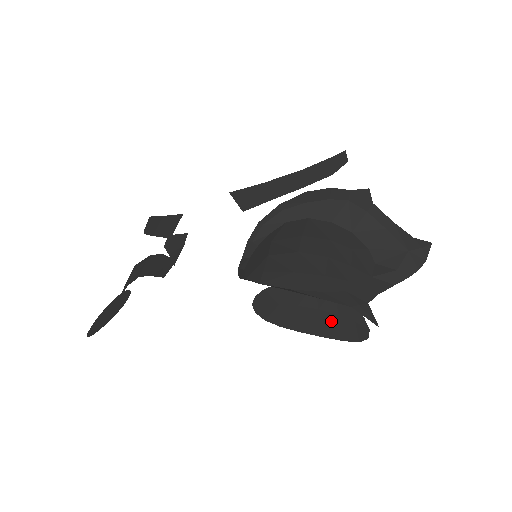
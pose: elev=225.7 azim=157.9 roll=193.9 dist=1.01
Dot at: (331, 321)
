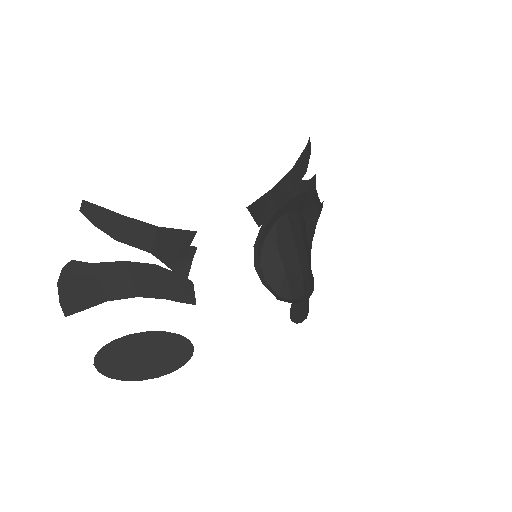
Dot at: occluded
